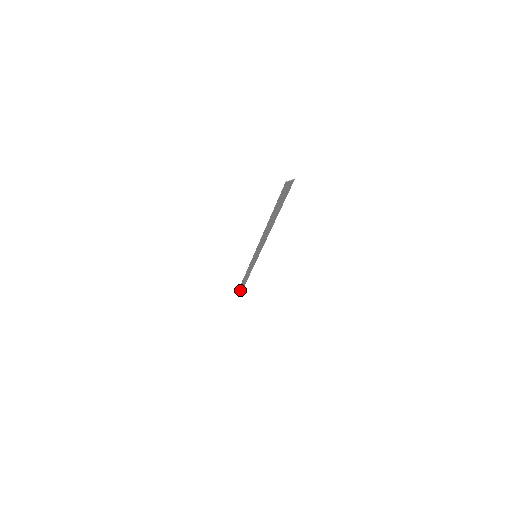
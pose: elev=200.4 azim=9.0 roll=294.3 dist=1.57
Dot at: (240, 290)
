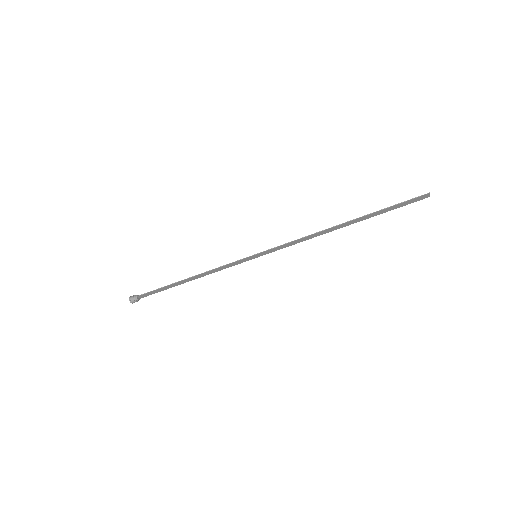
Dot at: (138, 297)
